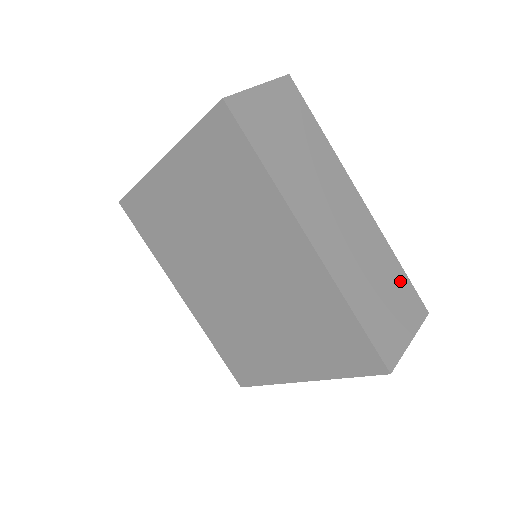
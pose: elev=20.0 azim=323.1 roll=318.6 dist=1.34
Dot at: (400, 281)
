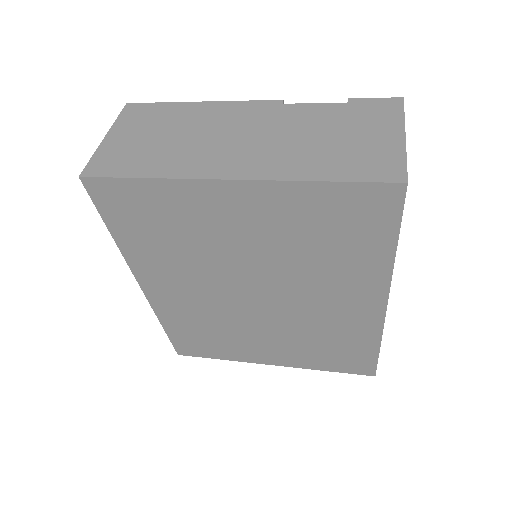
Dot at: occluded
